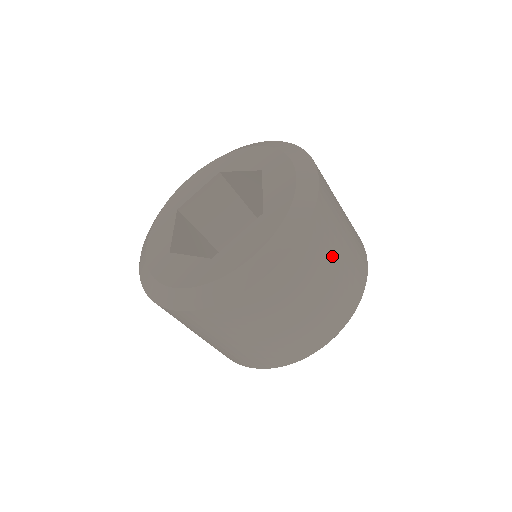
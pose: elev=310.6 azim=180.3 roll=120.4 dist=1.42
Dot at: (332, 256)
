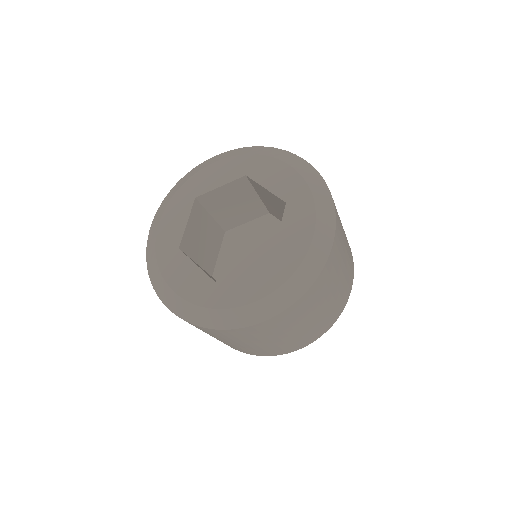
Dot at: occluded
